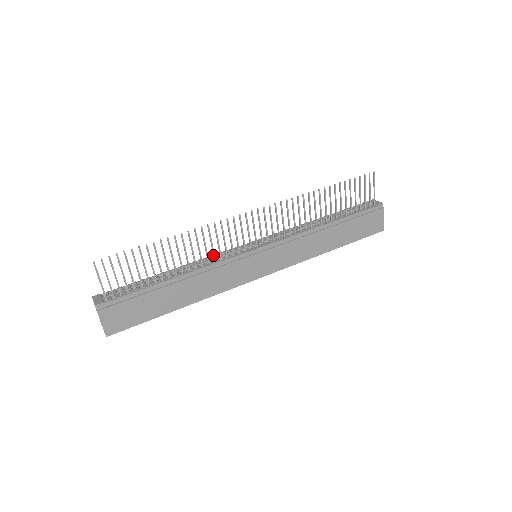
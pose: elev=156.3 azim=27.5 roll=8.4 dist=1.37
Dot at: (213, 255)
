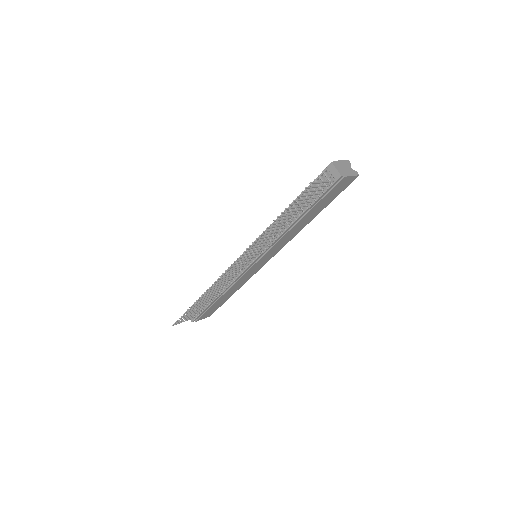
Dot at: (227, 282)
